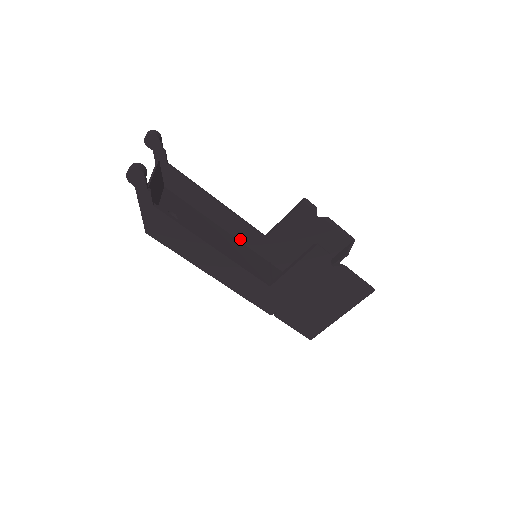
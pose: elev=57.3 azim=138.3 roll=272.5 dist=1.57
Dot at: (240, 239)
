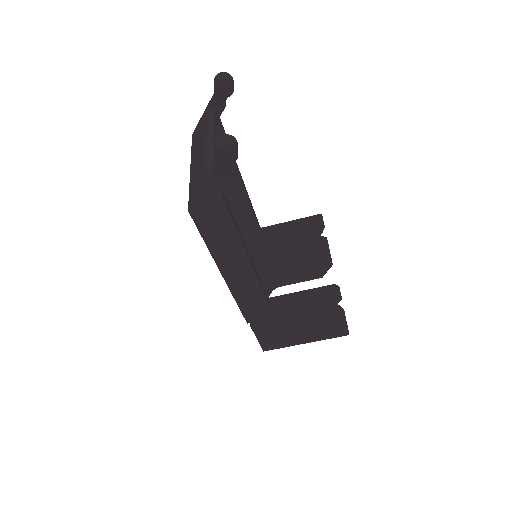
Dot at: (236, 222)
